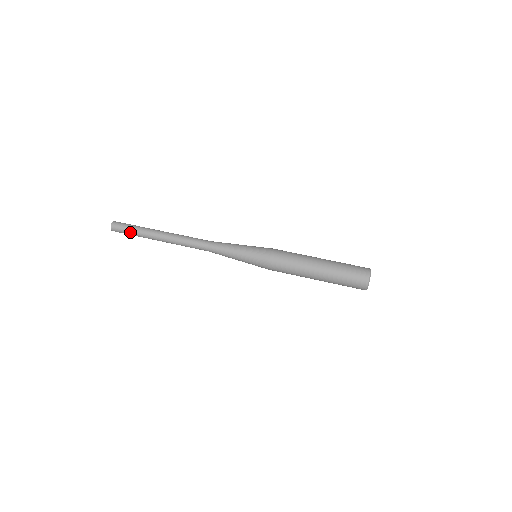
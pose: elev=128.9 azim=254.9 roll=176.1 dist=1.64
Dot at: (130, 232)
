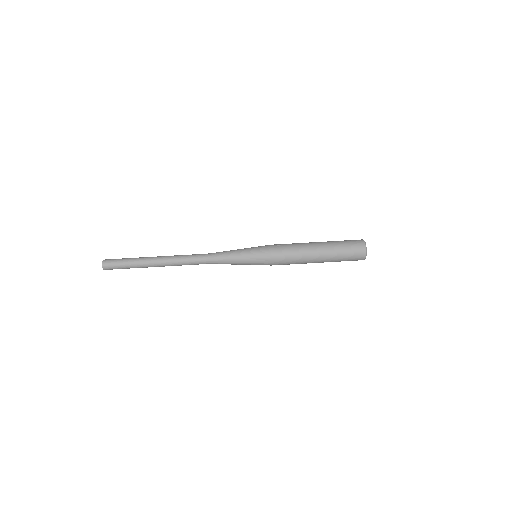
Dot at: (124, 265)
